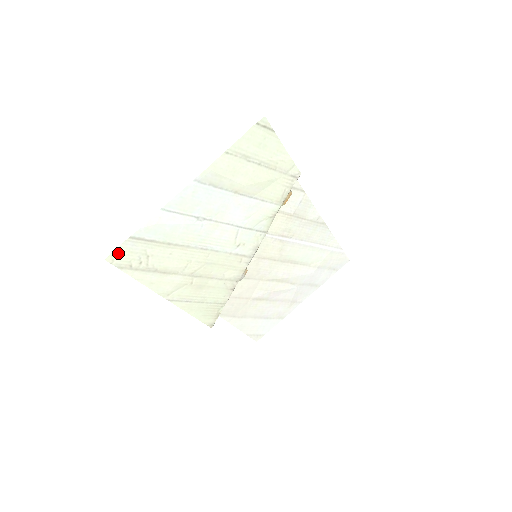
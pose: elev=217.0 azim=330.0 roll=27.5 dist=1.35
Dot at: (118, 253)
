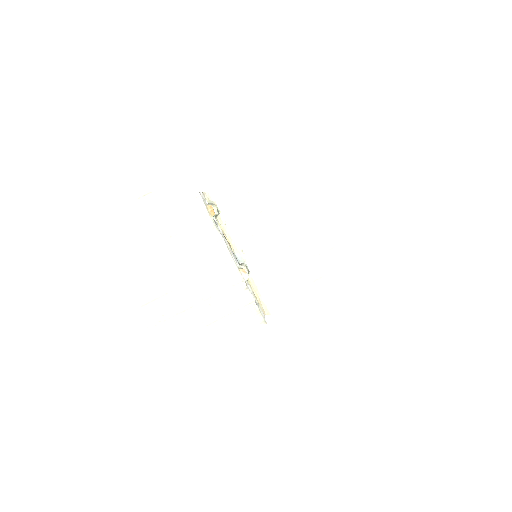
Dot at: (145, 319)
